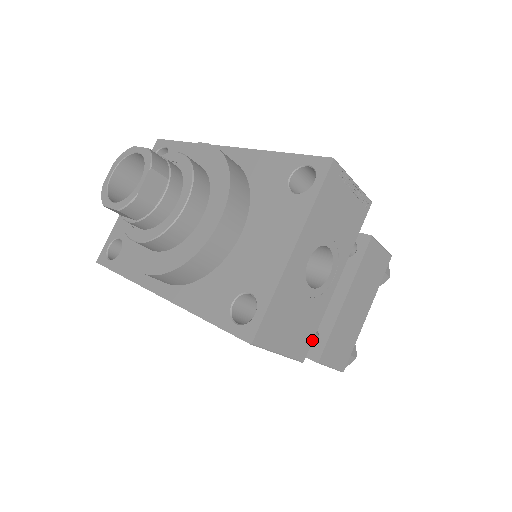
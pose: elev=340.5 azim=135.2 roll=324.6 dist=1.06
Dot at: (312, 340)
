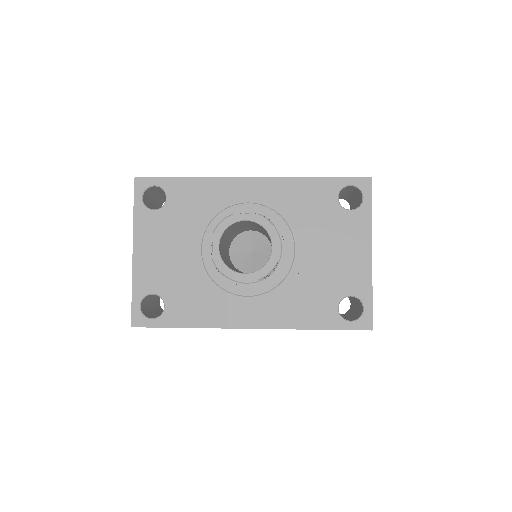
Dot at: occluded
